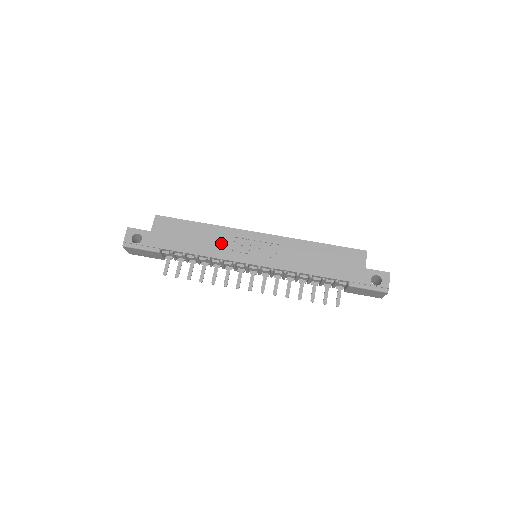
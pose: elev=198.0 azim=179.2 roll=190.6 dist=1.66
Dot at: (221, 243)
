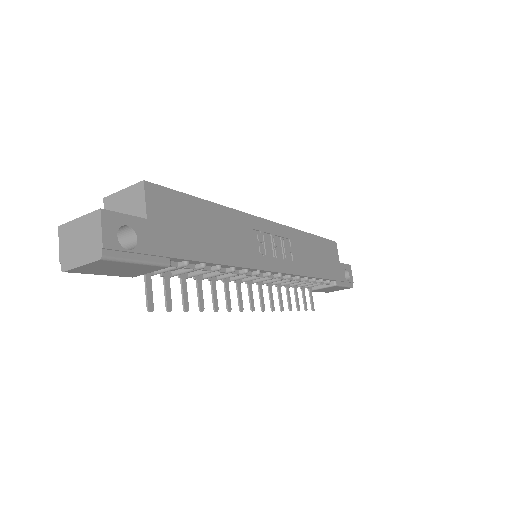
Dot at: (242, 240)
